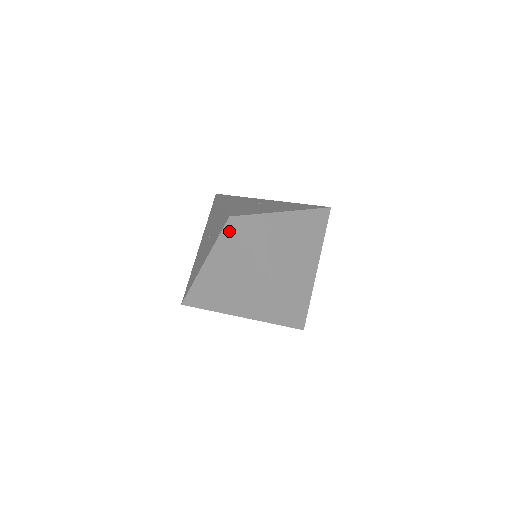
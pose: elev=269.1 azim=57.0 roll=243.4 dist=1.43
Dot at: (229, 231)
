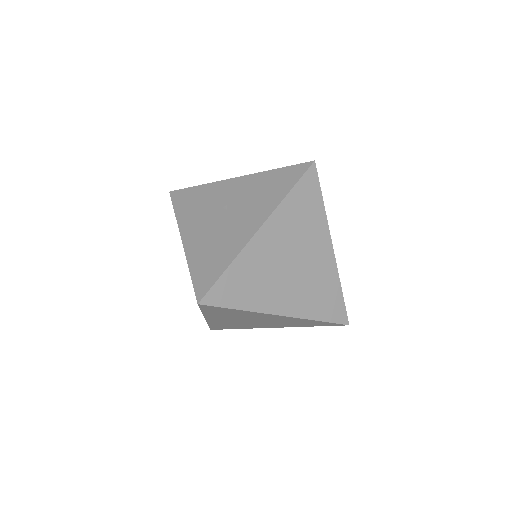
Dot at: (208, 308)
